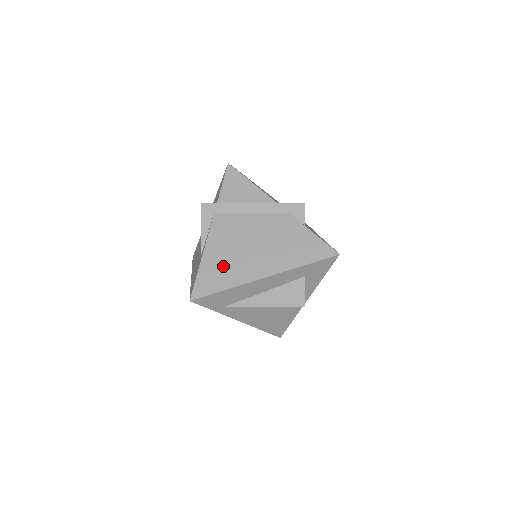
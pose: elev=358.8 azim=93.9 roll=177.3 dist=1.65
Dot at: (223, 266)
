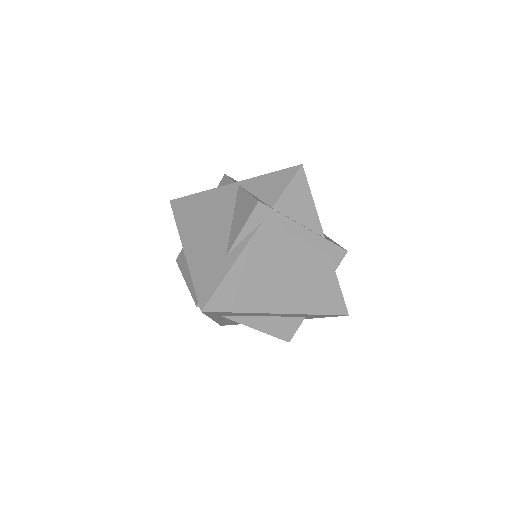
Dot at: (249, 285)
